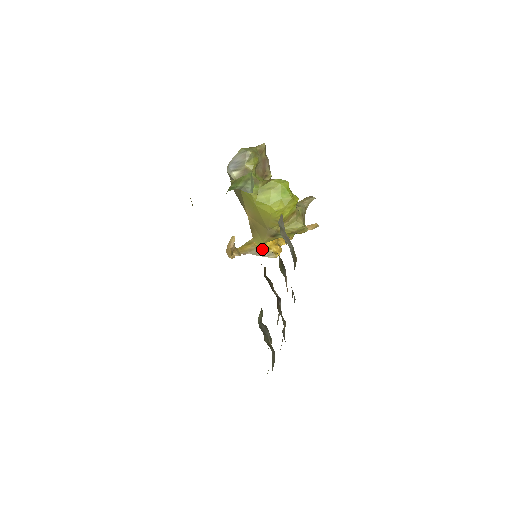
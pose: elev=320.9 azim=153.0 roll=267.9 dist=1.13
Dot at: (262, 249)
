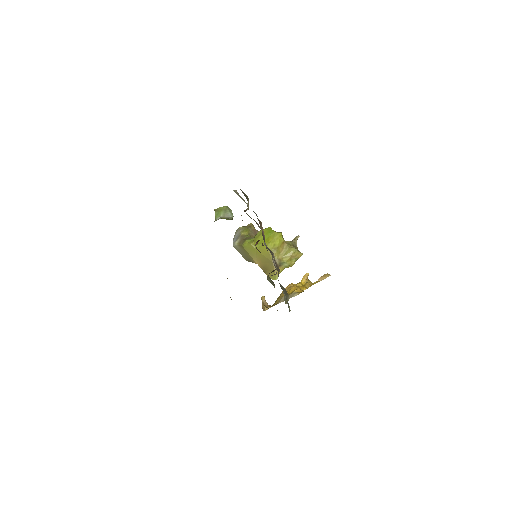
Dot at: occluded
